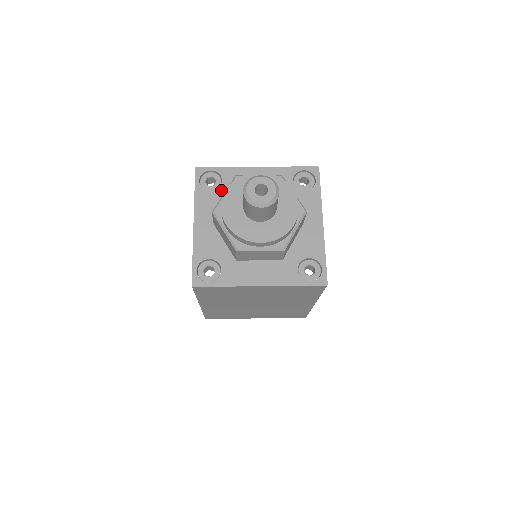
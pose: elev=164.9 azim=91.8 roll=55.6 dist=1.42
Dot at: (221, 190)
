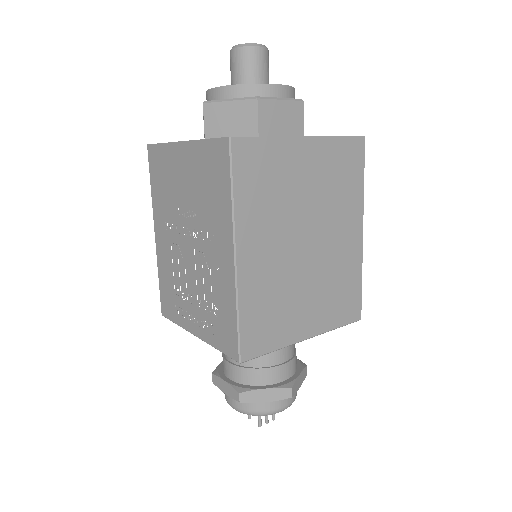
Dot at: occluded
